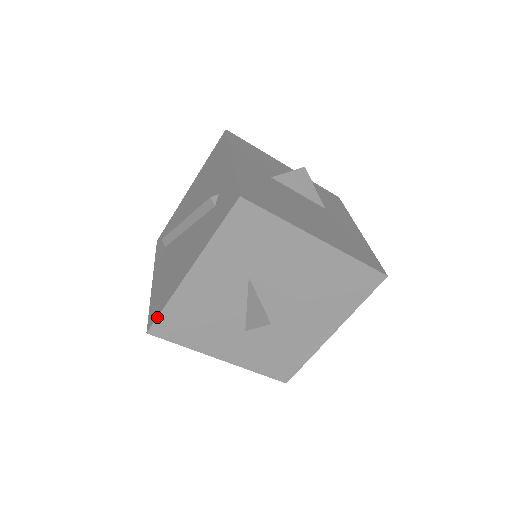
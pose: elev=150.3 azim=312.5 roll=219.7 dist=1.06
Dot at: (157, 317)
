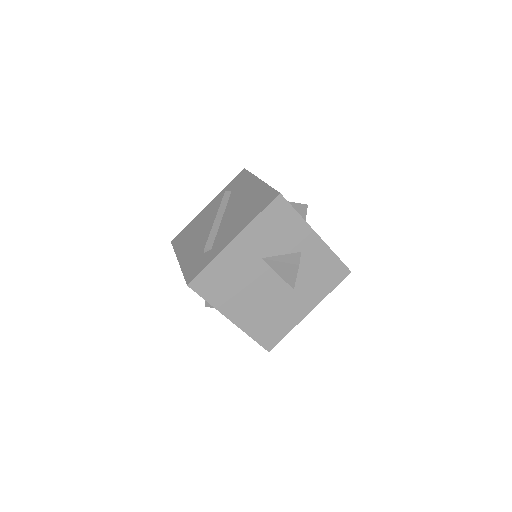
Dot at: (173, 246)
